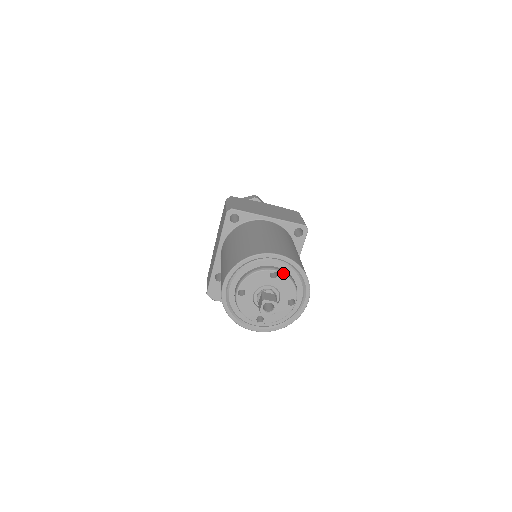
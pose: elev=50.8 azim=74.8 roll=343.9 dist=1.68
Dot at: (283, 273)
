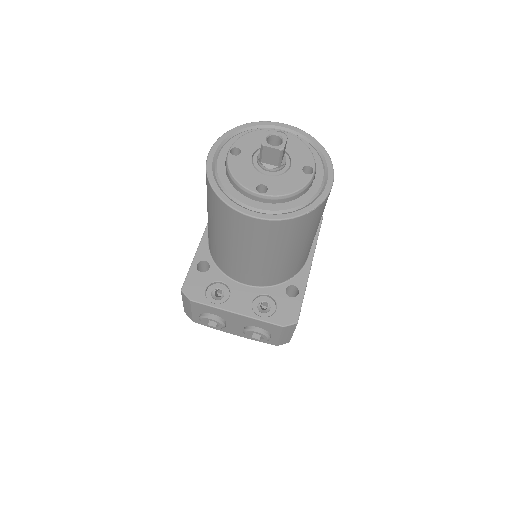
Dot at: (293, 135)
